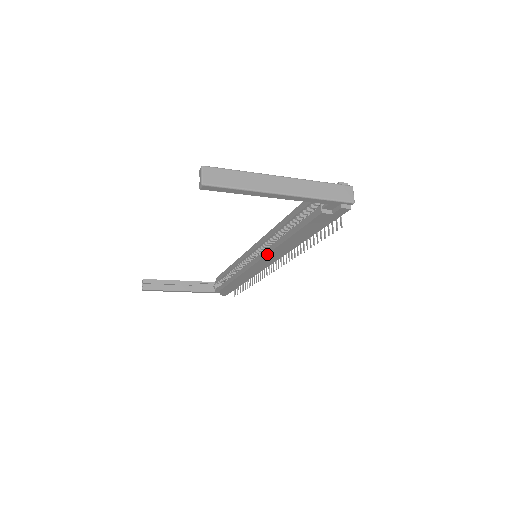
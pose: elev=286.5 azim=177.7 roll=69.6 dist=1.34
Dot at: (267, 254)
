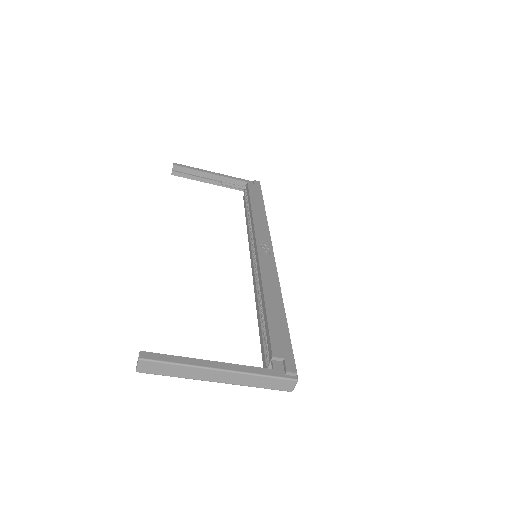
Dot at: (254, 285)
